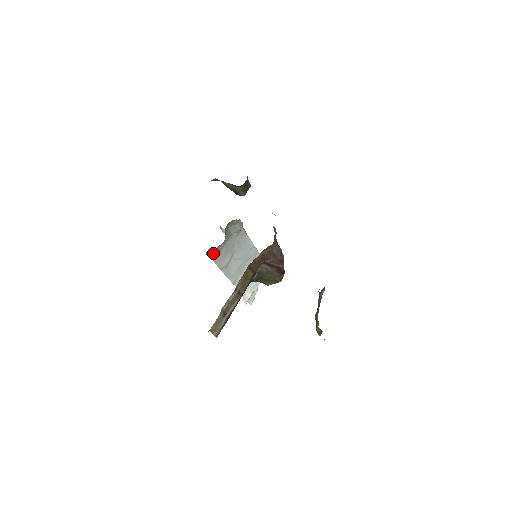
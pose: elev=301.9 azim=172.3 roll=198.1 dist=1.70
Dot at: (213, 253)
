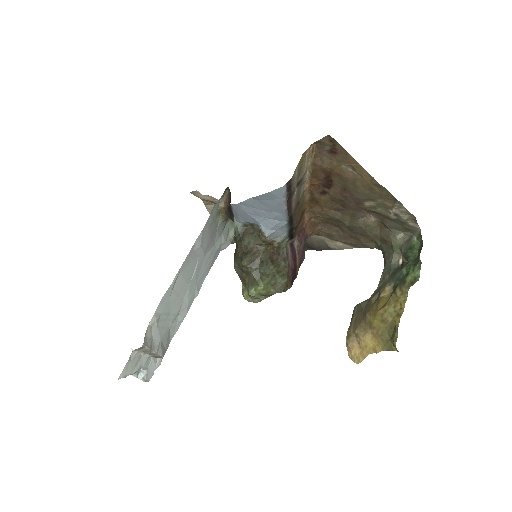
Dot at: (218, 207)
